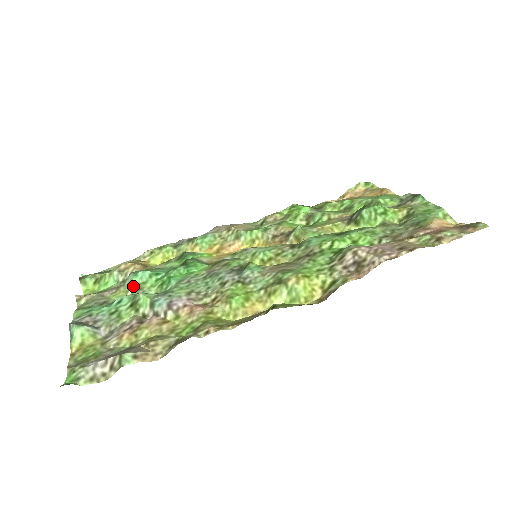
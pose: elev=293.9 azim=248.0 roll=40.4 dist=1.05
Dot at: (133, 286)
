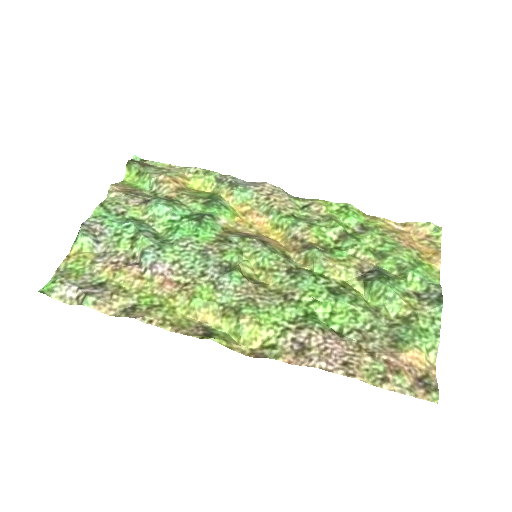
Dot at: (149, 213)
